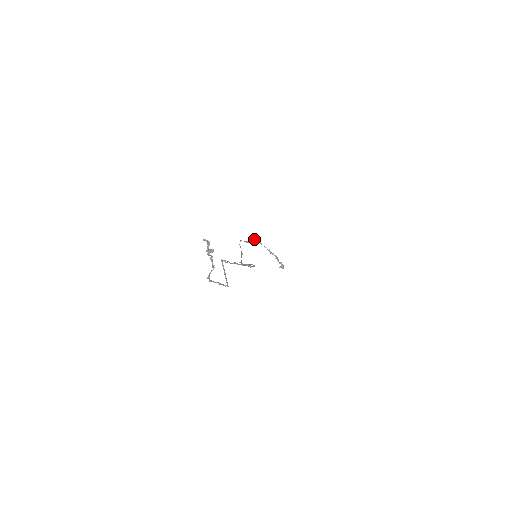
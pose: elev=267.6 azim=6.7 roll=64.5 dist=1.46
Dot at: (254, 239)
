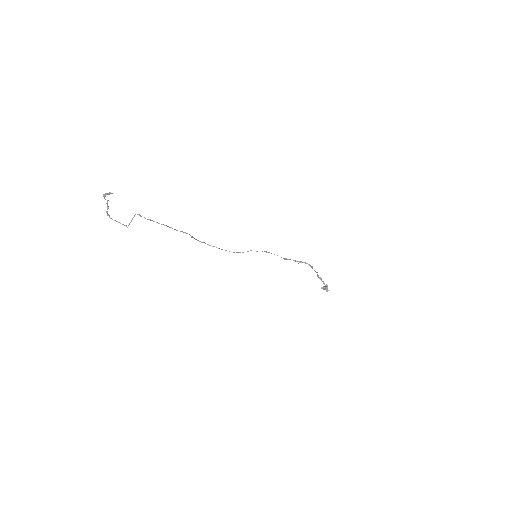
Dot at: (305, 262)
